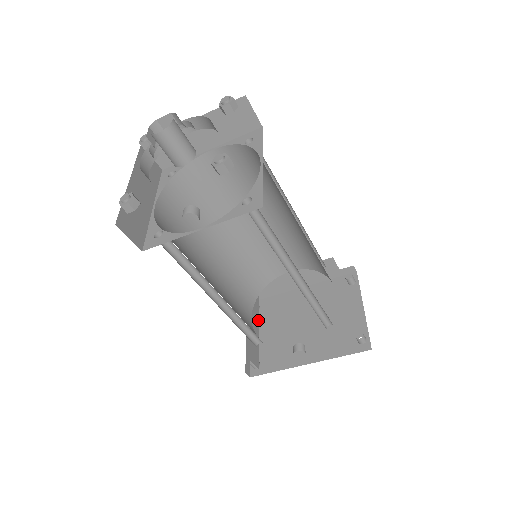
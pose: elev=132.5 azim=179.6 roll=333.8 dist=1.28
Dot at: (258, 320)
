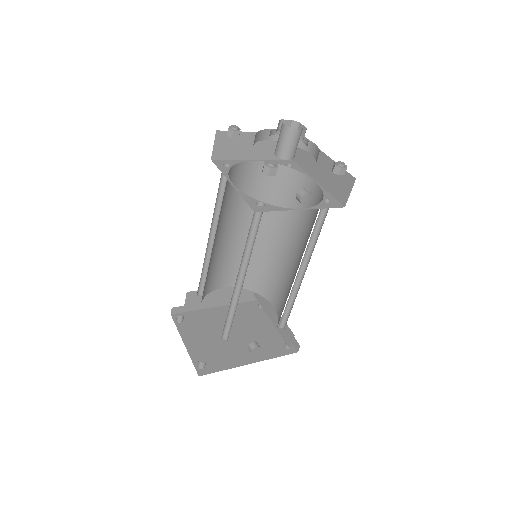
Dot at: occluded
